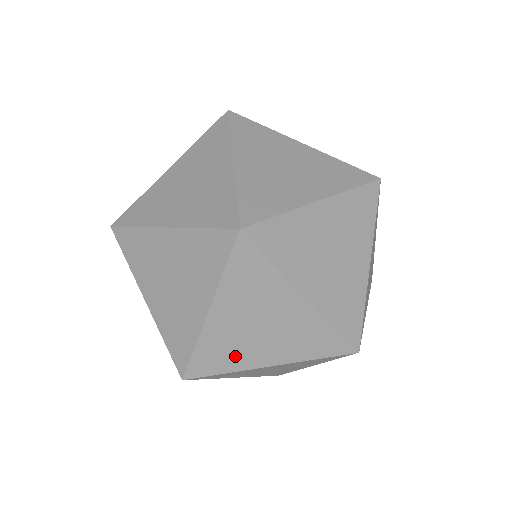
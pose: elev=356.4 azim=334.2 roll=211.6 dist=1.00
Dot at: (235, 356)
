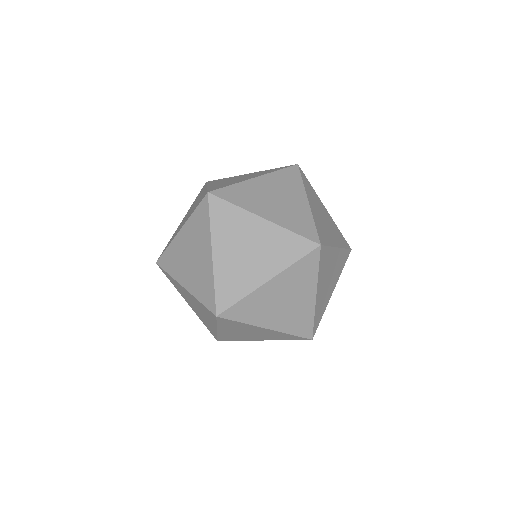
Dot at: (257, 314)
